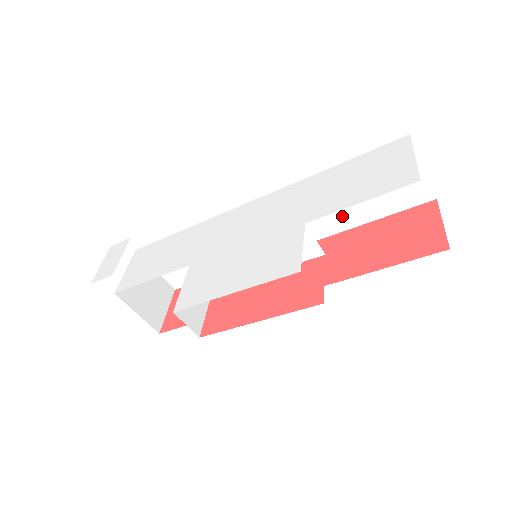
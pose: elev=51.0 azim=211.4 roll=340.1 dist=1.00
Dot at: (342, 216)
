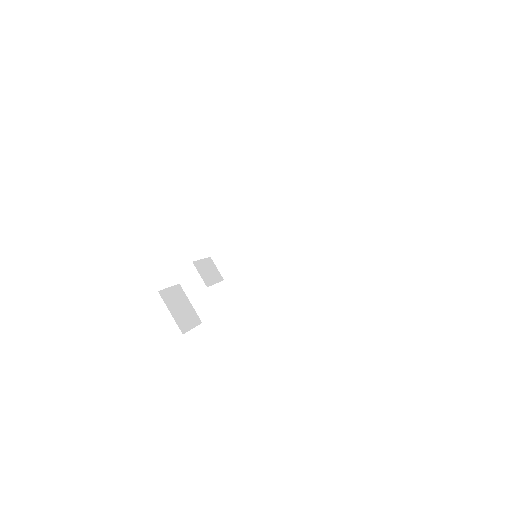
Dot at: (318, 239)
